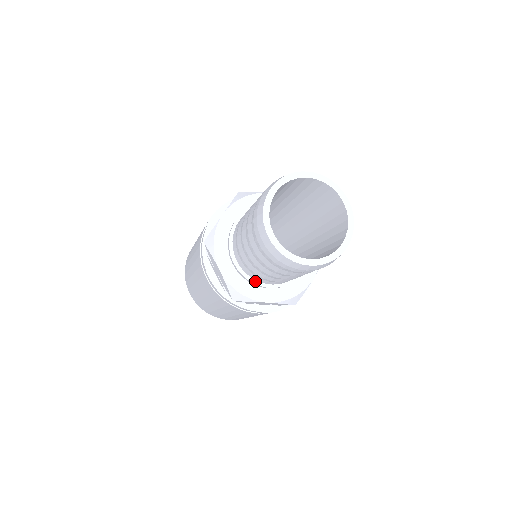
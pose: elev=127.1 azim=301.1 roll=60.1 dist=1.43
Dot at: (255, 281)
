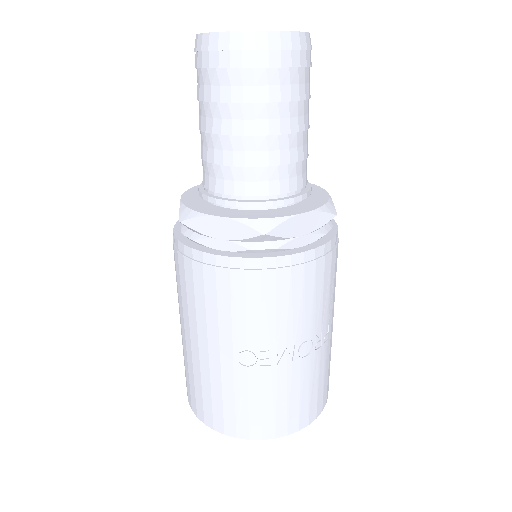
Dot at: (214, 196)
